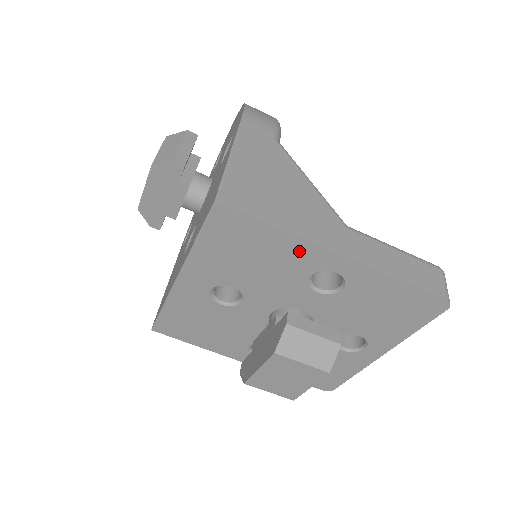
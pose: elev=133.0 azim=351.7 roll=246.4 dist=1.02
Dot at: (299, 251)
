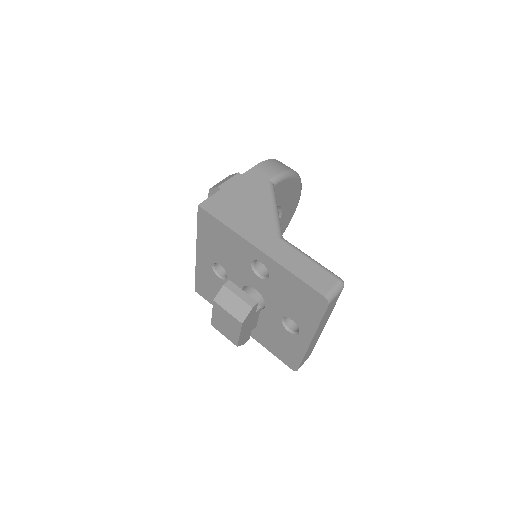
Dot at: (240, 244)
